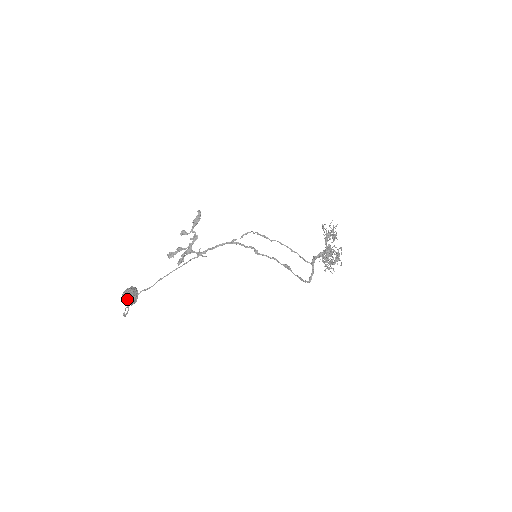
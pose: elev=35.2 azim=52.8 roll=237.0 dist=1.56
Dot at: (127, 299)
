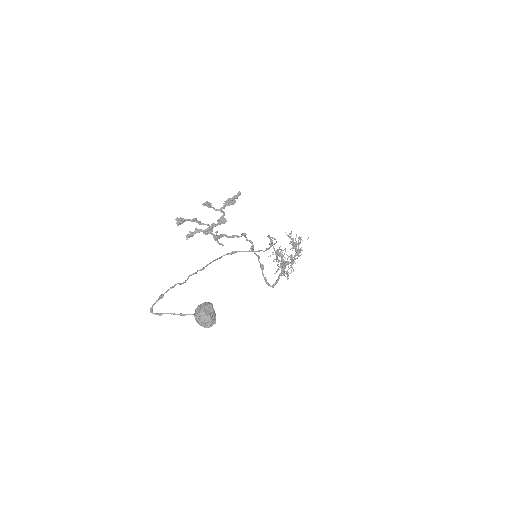
Dot at: (211, 324)
